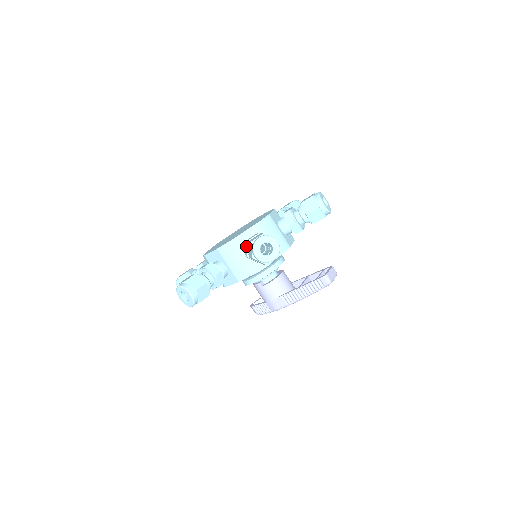
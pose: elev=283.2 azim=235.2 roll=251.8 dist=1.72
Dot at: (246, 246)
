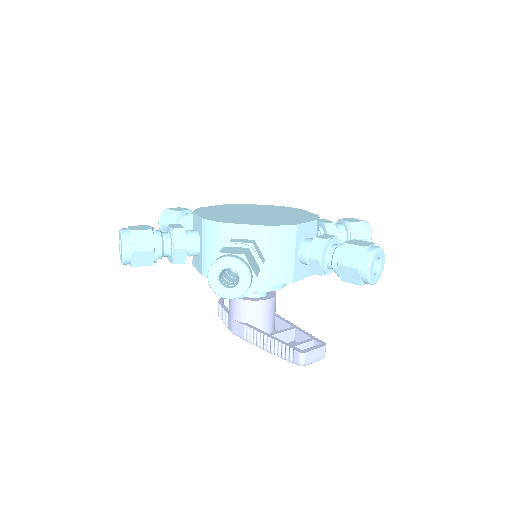
Dot at: occluded
